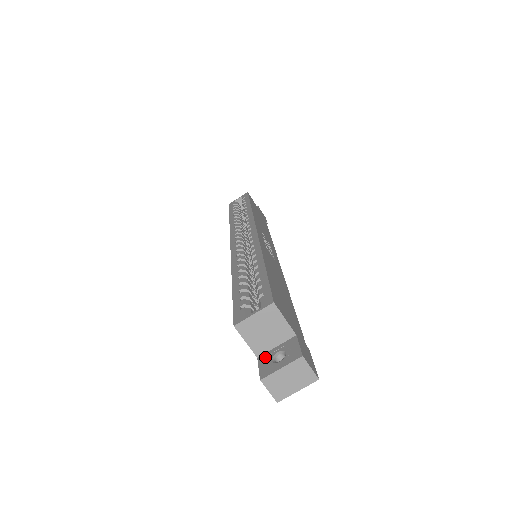
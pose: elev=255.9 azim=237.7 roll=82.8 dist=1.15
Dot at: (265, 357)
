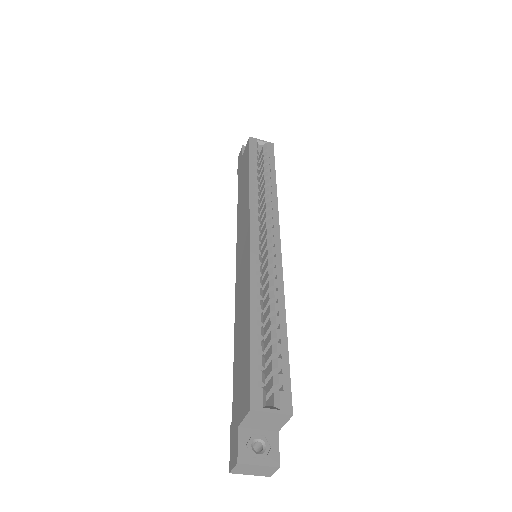
Dot at: (246, 434)
